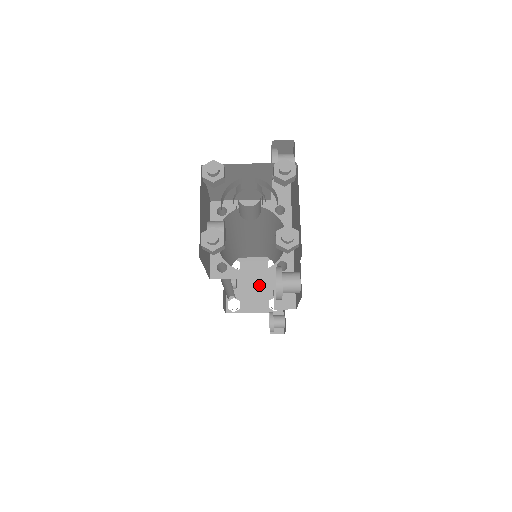
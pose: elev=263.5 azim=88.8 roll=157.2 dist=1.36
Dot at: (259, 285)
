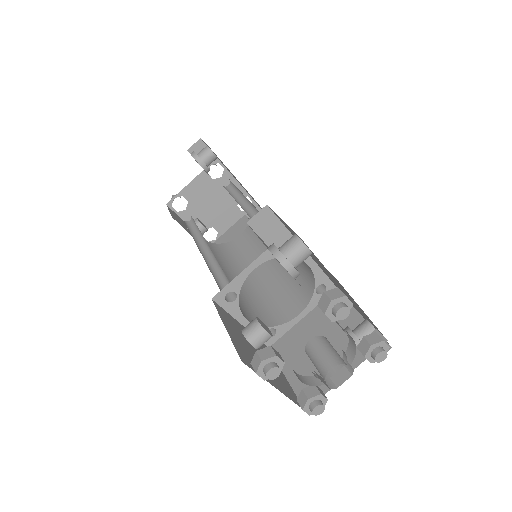
Dot at: (218, 201)
